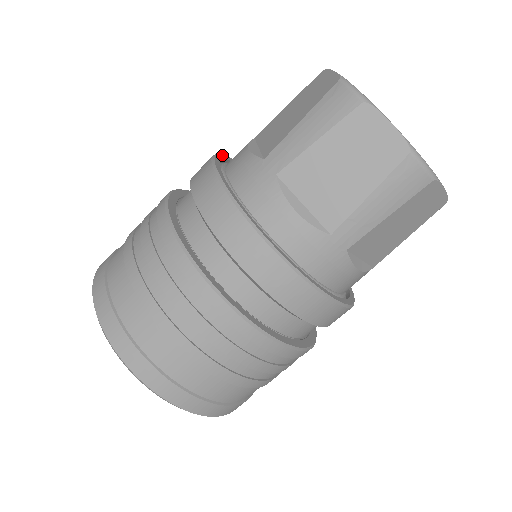
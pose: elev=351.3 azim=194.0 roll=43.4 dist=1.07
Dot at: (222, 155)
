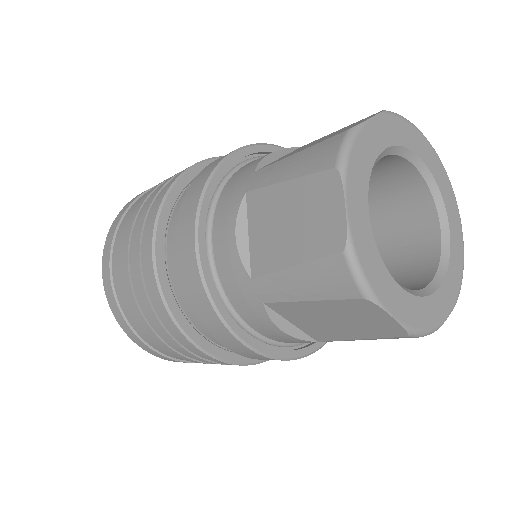
Dot at: (279, 147)
